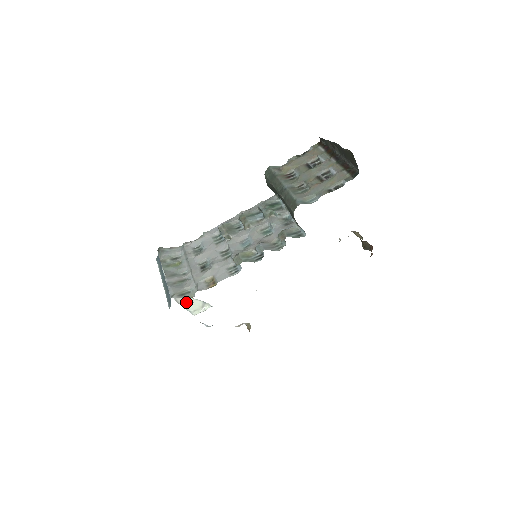
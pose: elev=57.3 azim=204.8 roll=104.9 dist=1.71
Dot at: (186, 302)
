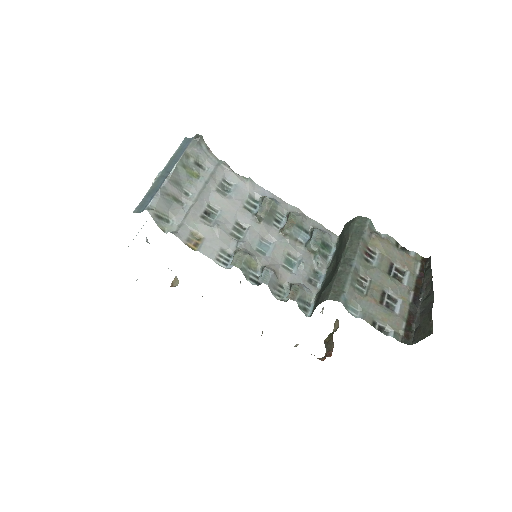
Dot at: occluded
